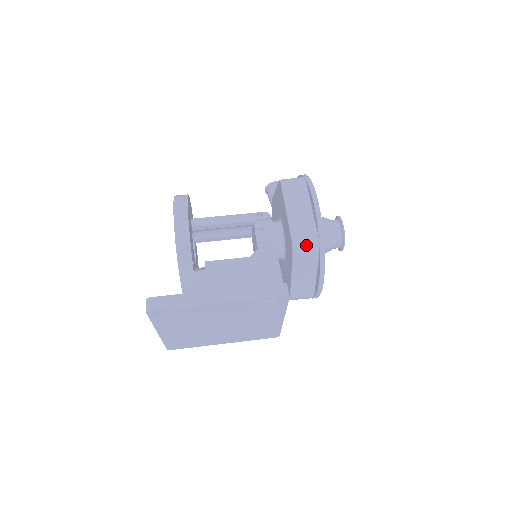
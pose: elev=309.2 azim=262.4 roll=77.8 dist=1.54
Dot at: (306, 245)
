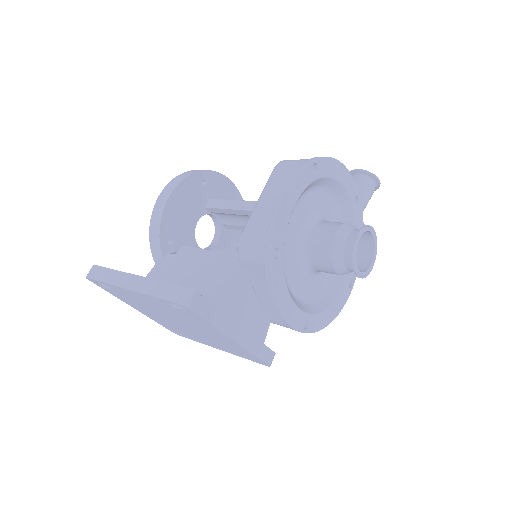
Dot at: (251, 249)
